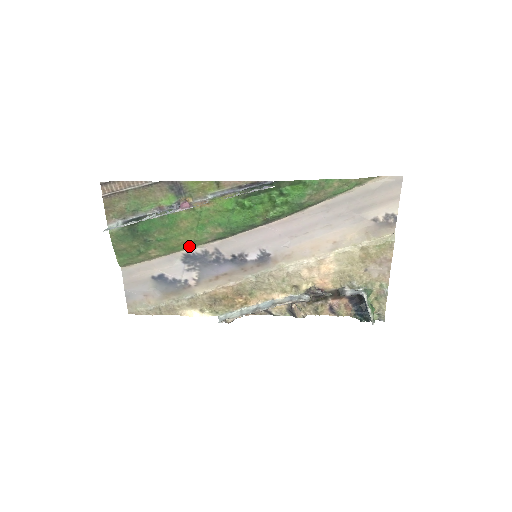
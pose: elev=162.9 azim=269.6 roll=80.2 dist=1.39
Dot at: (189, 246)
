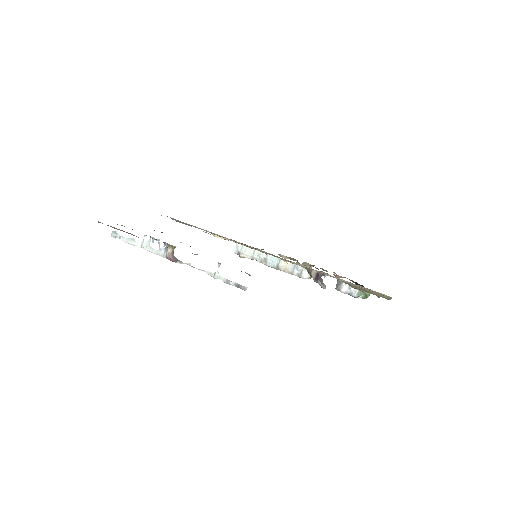
Dot at: occluded
